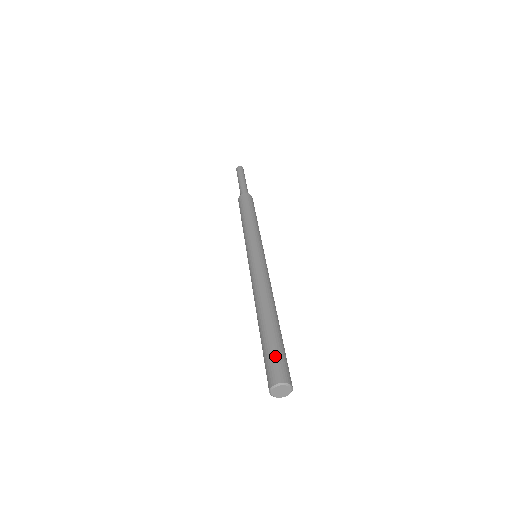
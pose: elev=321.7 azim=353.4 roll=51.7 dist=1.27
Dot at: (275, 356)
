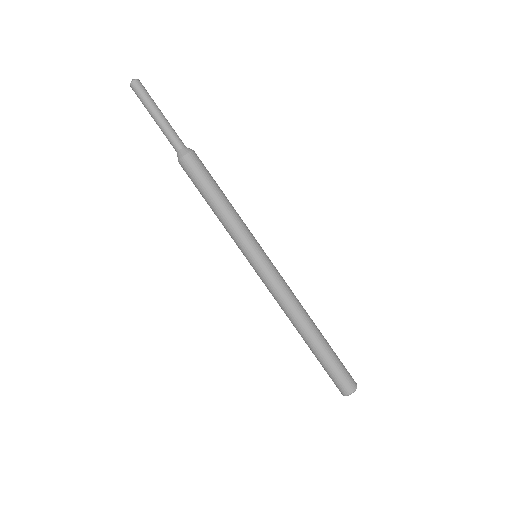
Dot at: (335, 375)
